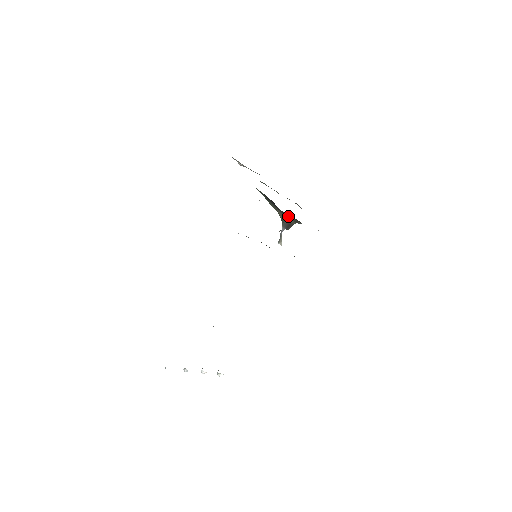
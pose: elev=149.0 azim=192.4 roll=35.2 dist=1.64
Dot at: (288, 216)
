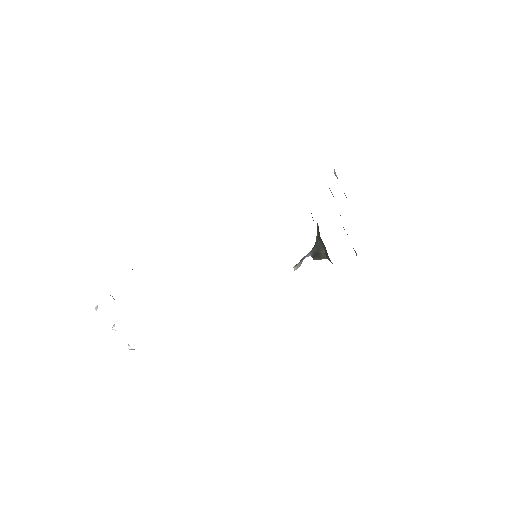
Dot at: occluded
